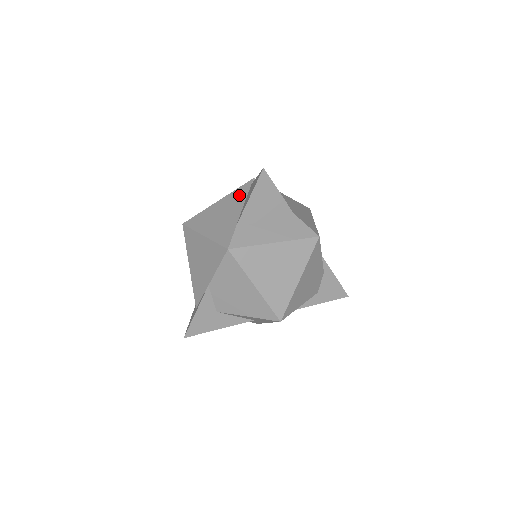
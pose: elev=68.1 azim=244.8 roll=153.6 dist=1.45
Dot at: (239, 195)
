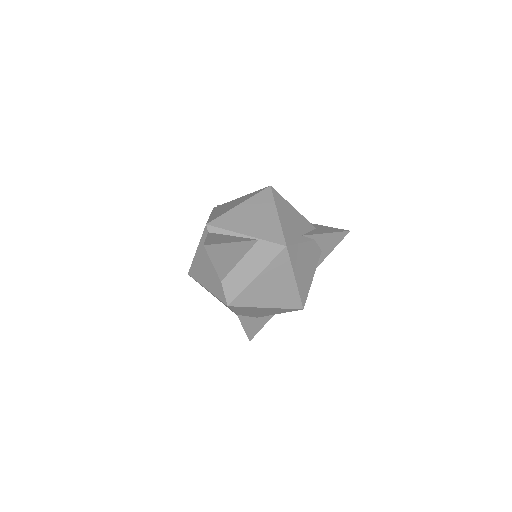
Dot at: occluded
